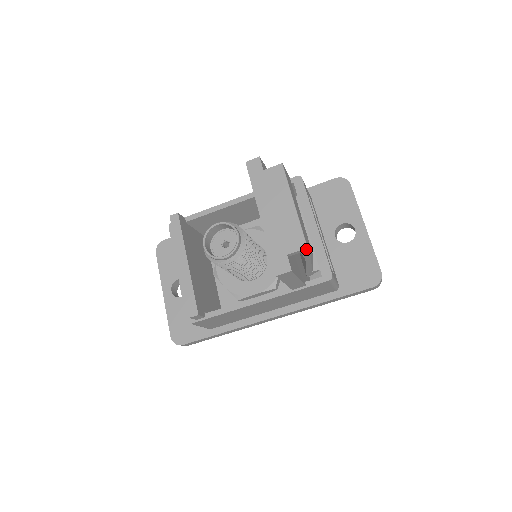
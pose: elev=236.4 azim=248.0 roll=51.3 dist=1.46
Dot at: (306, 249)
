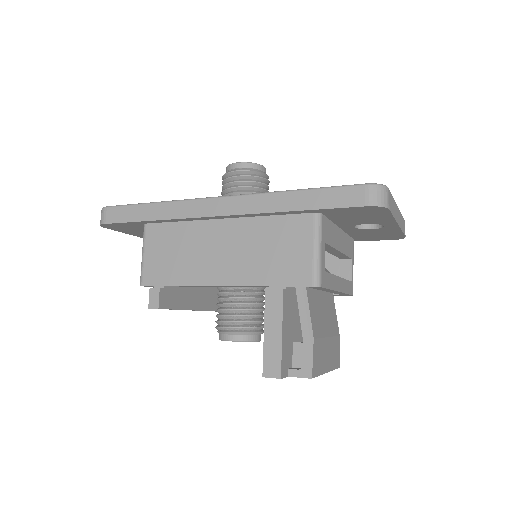
Dot at: (338, 365)
